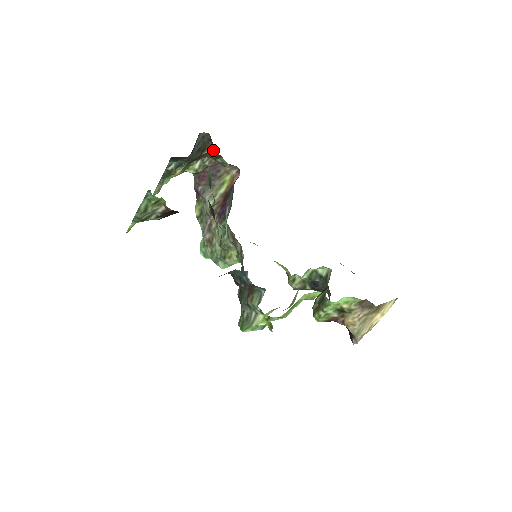
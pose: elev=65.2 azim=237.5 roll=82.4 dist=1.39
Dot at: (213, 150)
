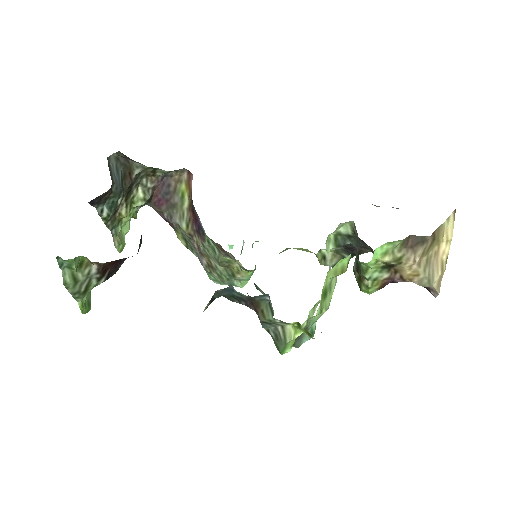
Dot at: (140, 167)
